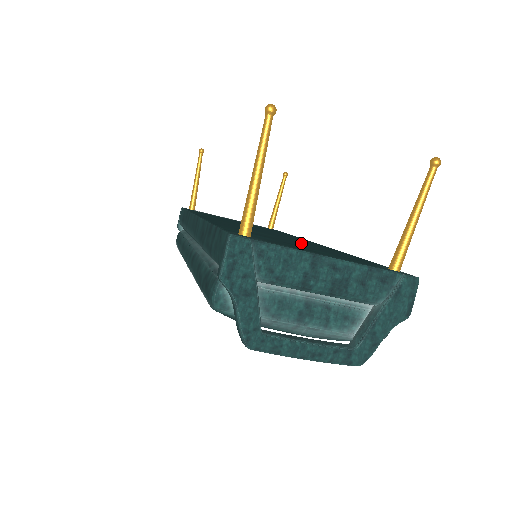
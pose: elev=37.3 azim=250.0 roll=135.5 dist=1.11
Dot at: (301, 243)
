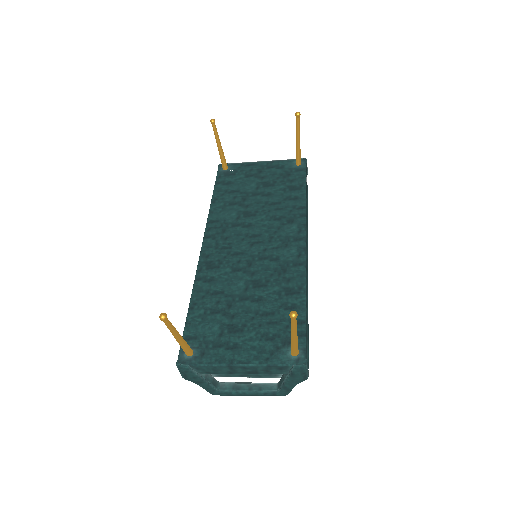
Dot at: (260, 291)
